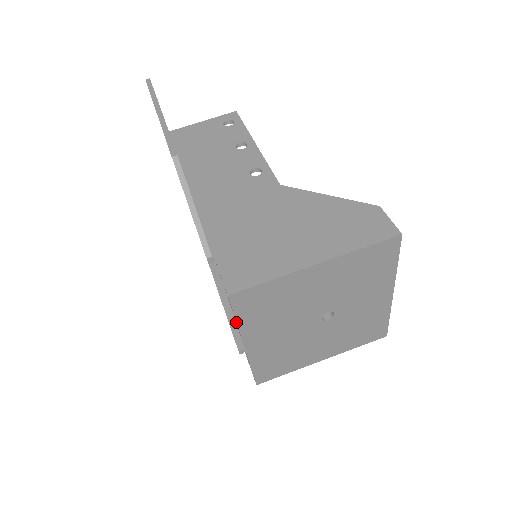
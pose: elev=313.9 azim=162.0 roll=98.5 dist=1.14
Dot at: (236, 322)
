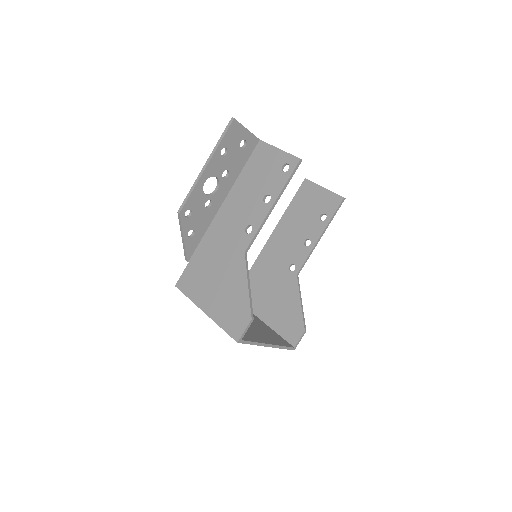
Dot at: occluded
